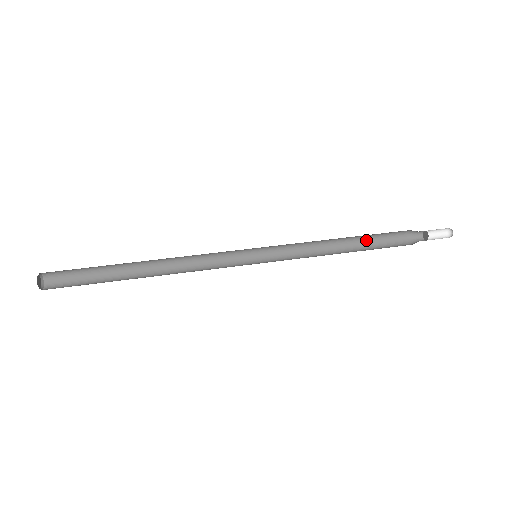
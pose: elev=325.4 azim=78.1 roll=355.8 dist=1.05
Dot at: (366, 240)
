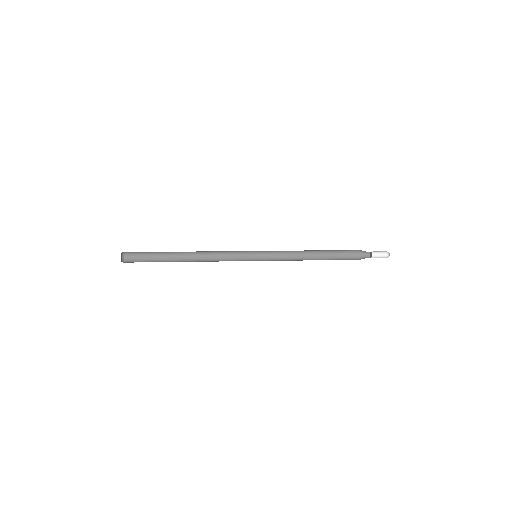
Dot at: (331, 251)
